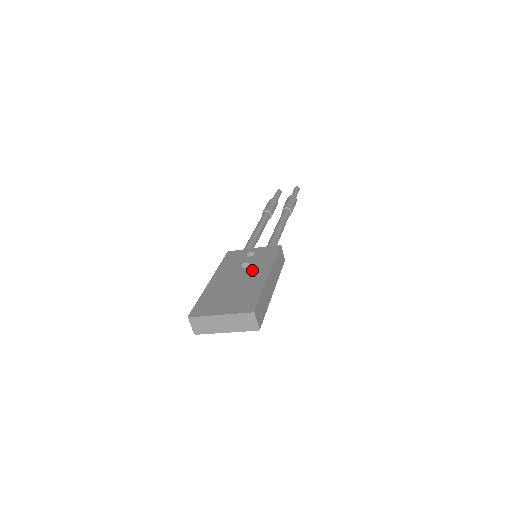
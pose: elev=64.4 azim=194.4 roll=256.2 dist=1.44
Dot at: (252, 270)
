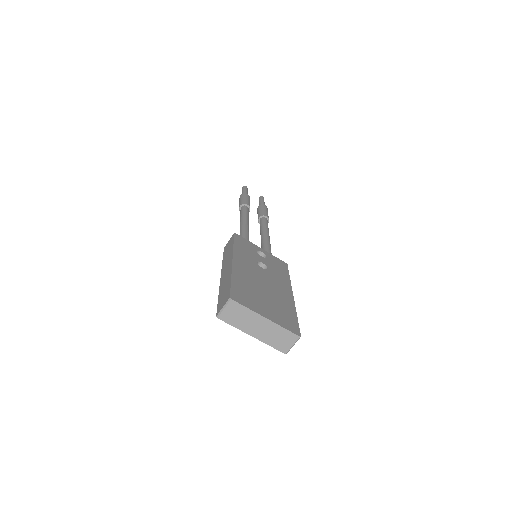
Dot at: (274, 277)
